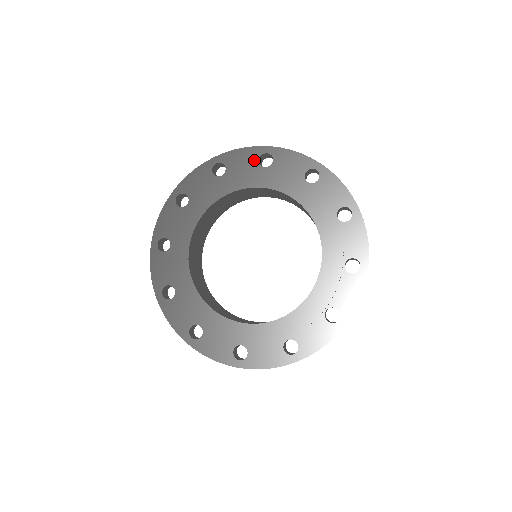
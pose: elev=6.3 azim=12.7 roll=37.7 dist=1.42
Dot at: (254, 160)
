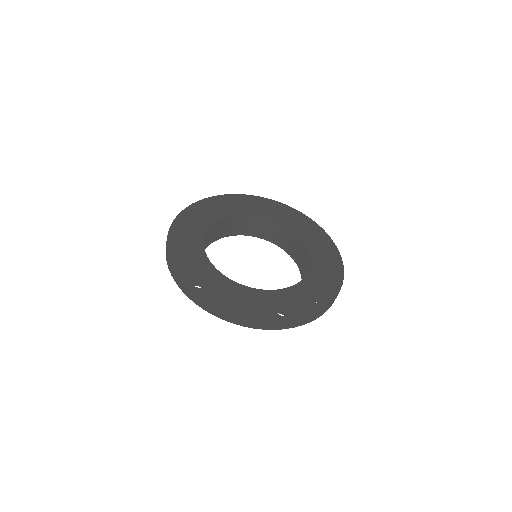
Dot at: (230, 201)
